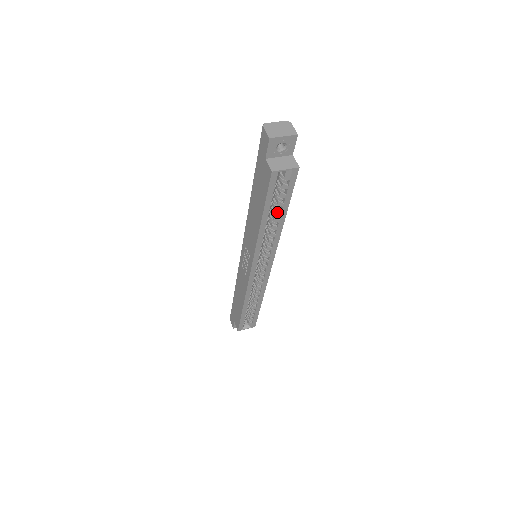
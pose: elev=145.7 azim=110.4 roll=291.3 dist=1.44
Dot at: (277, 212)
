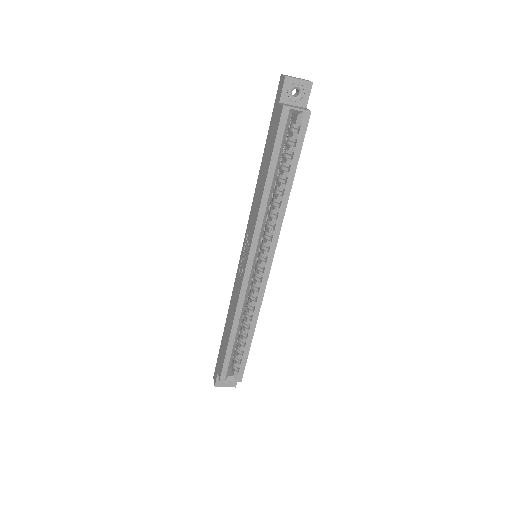
Dot at: (284, 174)
